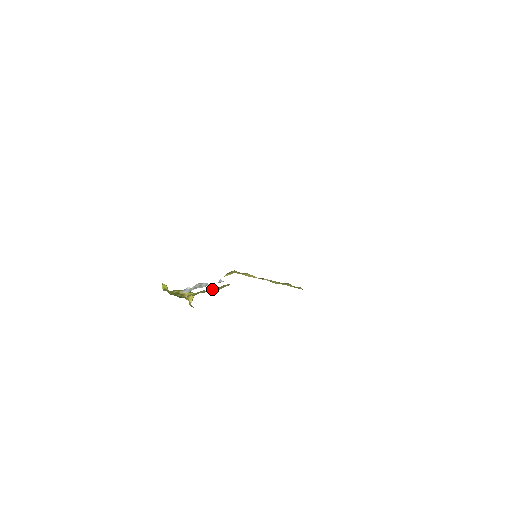
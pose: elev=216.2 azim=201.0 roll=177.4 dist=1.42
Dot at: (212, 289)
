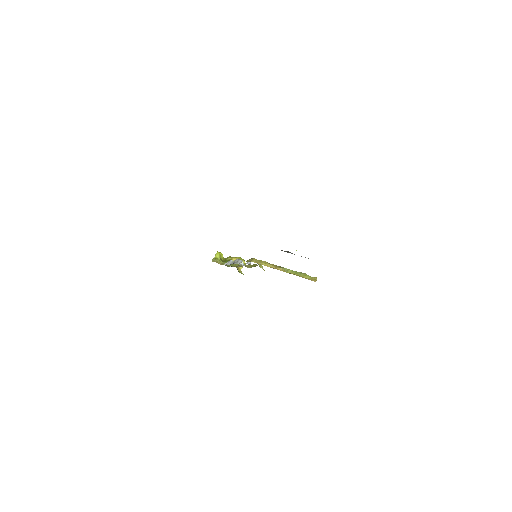
Dot at: (247, 265)
